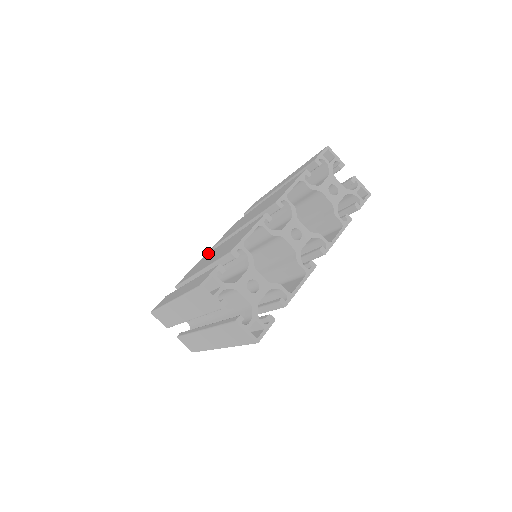
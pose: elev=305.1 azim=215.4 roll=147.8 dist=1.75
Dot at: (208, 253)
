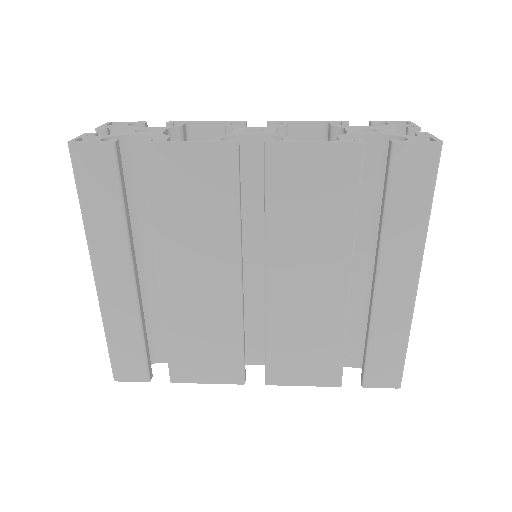
Dot at: occluded
